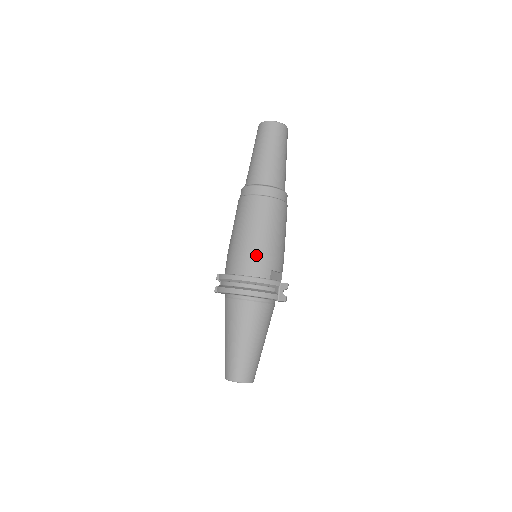
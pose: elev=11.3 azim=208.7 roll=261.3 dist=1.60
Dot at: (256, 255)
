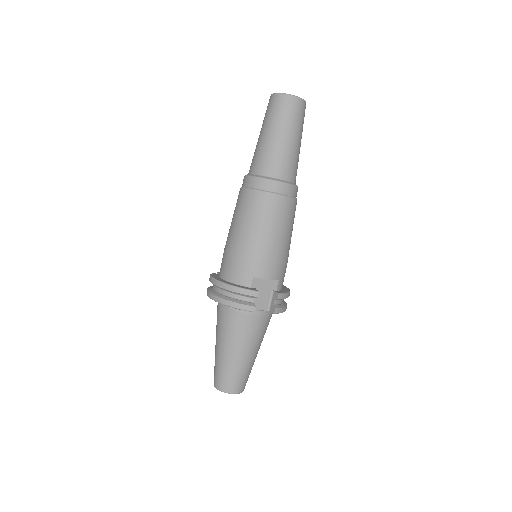
Dot at: (237, 258)
